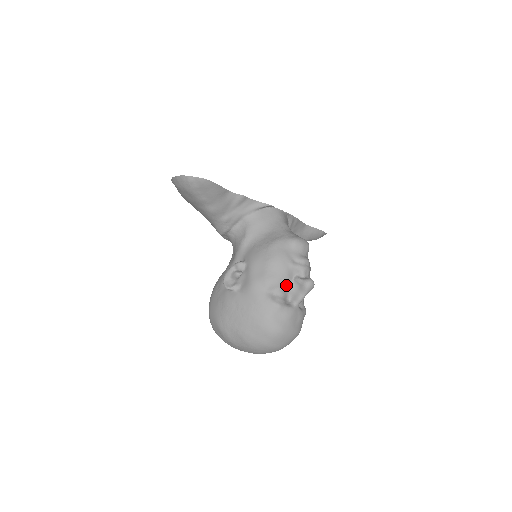
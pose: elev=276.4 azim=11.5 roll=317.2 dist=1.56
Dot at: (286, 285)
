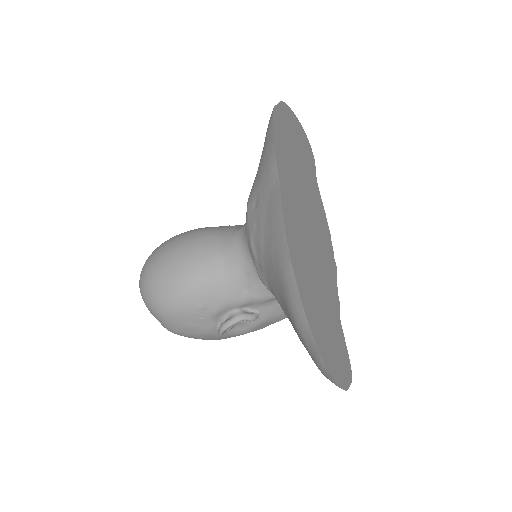
Dot at: occluded
